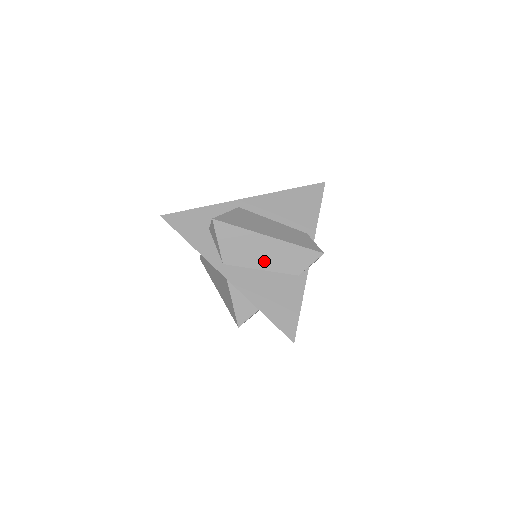
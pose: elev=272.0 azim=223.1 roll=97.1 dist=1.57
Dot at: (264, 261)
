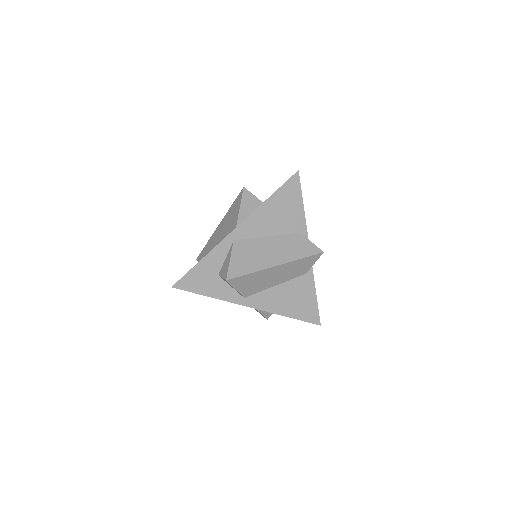
Dot at: (277, 280)
